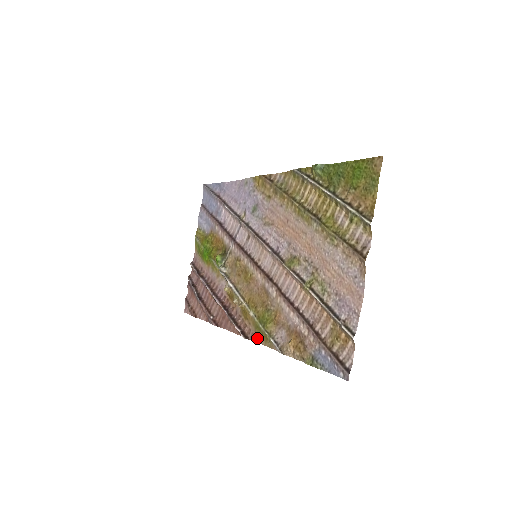
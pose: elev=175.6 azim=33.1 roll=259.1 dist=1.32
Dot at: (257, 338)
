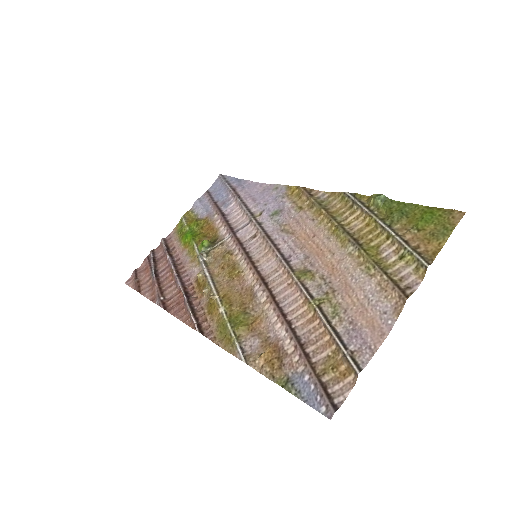
Dot at: (215, 337)
